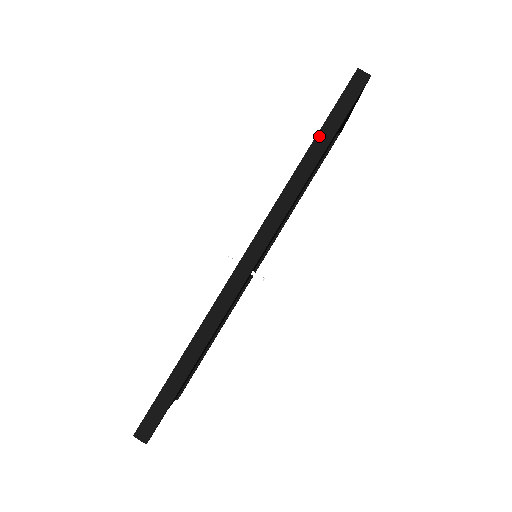
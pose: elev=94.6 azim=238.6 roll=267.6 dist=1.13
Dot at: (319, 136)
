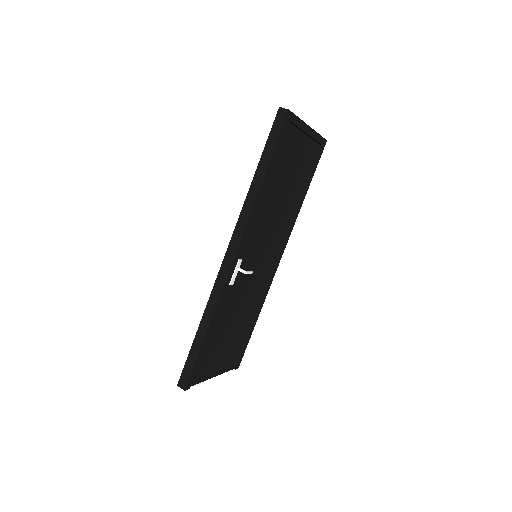
Dot at: (260, 164)
